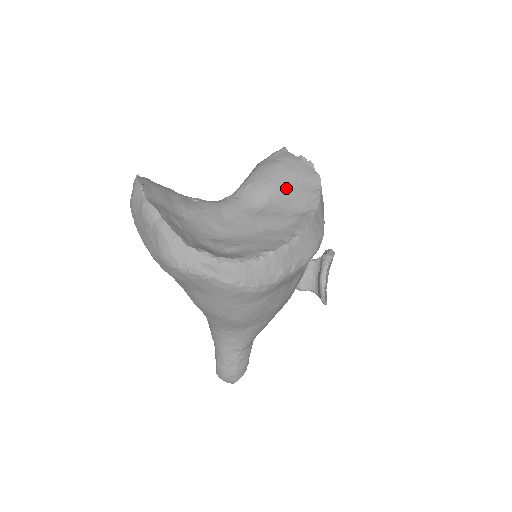
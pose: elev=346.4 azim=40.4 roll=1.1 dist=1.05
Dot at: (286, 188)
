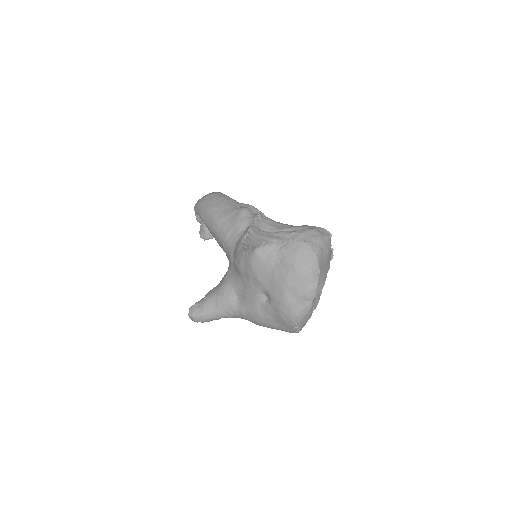
Dot at: (322, 270)
